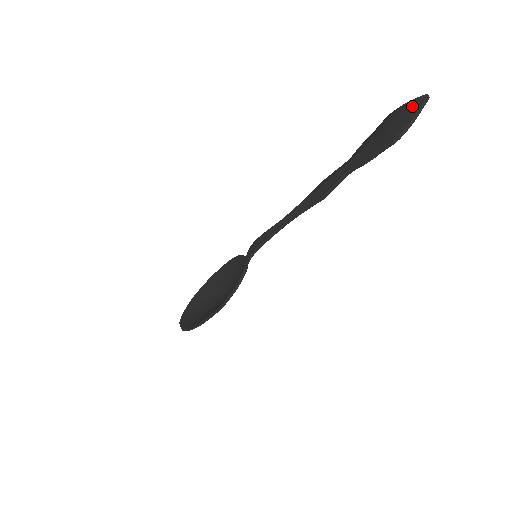
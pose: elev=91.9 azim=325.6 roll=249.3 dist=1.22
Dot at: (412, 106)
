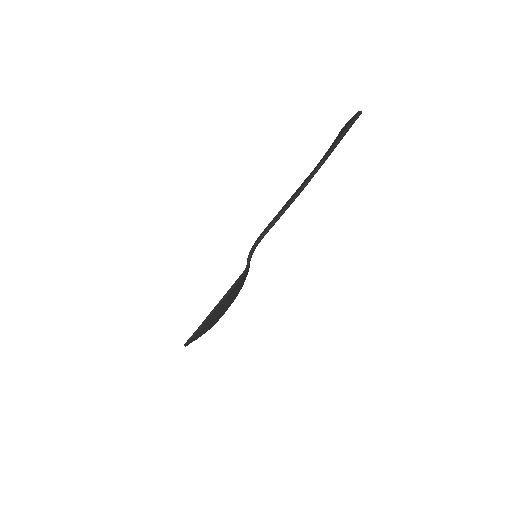
Dot at: (353, 117)
